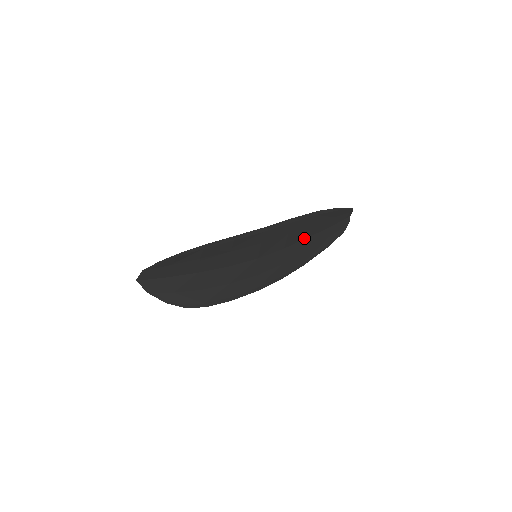
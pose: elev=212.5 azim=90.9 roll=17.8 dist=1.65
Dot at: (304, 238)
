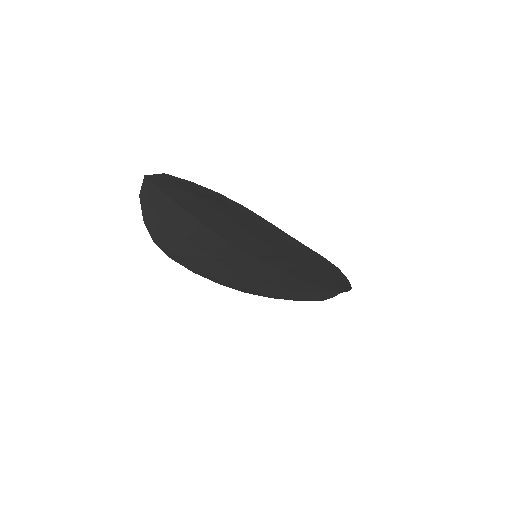
Dot at: (300, 278)
